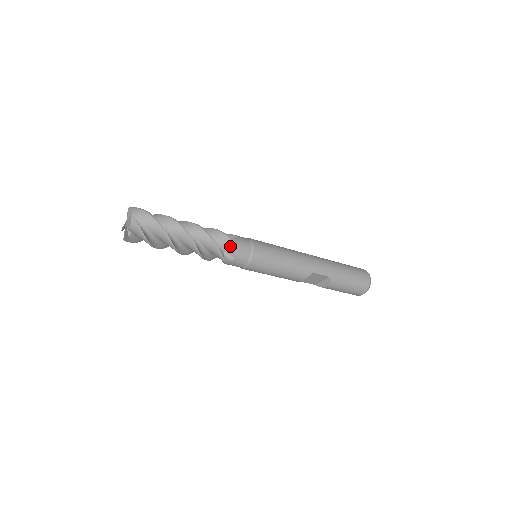
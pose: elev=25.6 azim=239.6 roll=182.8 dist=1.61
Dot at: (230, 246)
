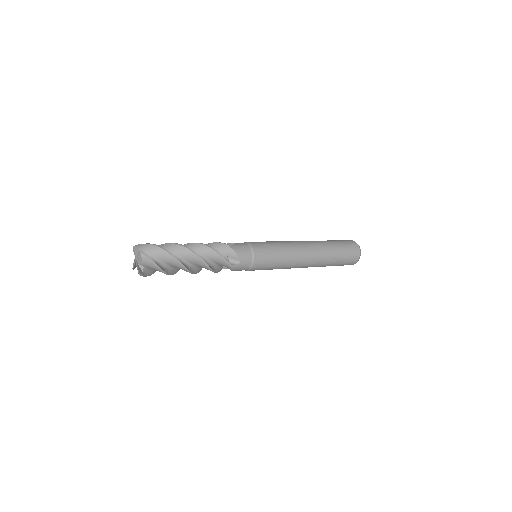
Dot at: occluded
